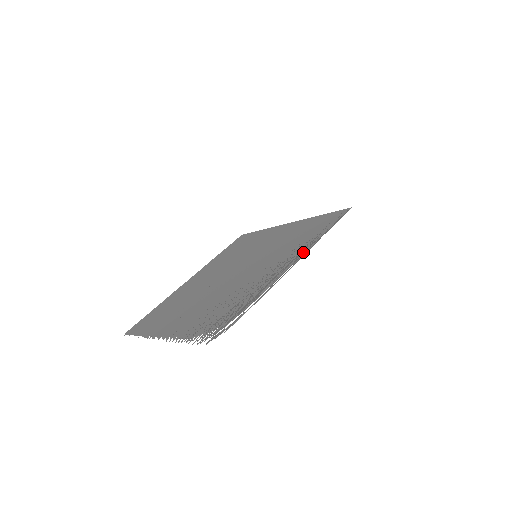
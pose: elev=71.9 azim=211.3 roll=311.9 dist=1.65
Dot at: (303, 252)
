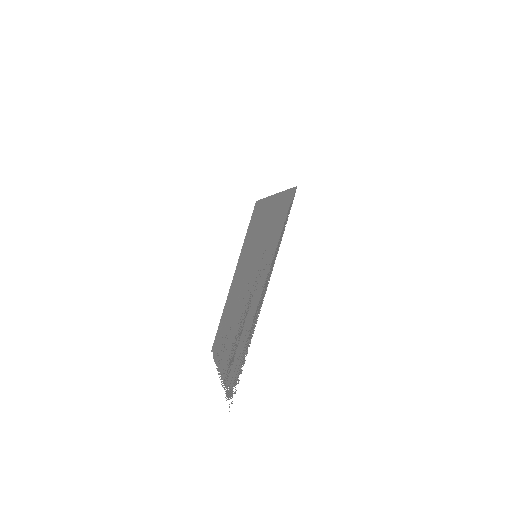
Dot at: (270, 272)
